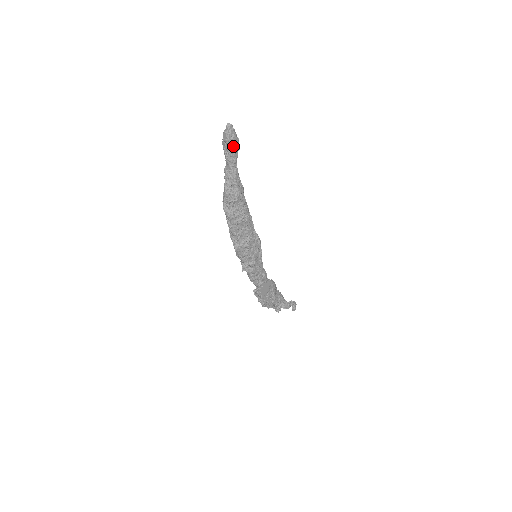
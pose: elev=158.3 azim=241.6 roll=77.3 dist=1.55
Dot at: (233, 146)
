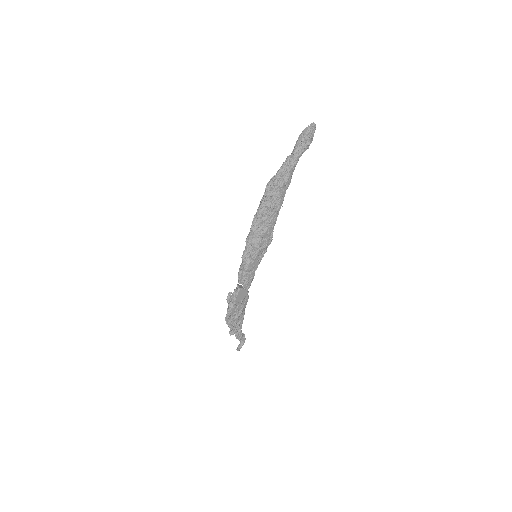
Dot at: (307, 141)
